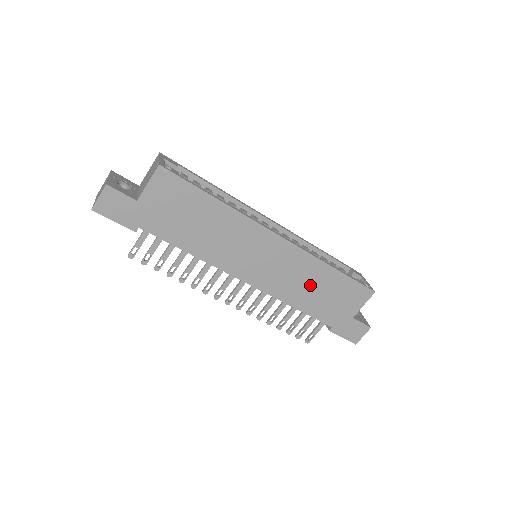
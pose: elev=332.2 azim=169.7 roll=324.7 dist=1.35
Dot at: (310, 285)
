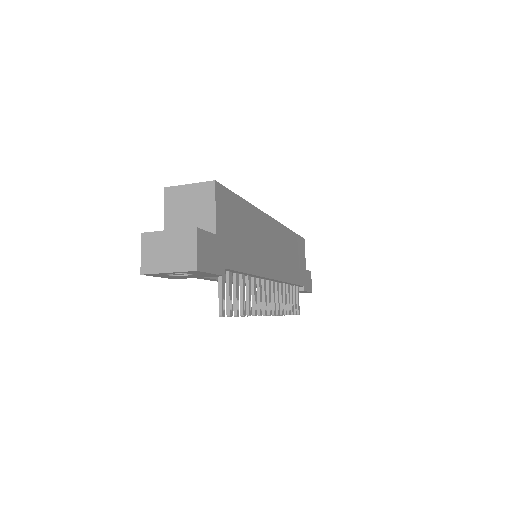
Dot at: (290, 255)
